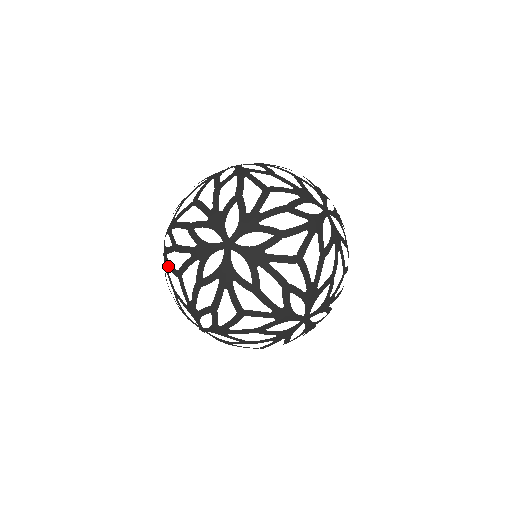
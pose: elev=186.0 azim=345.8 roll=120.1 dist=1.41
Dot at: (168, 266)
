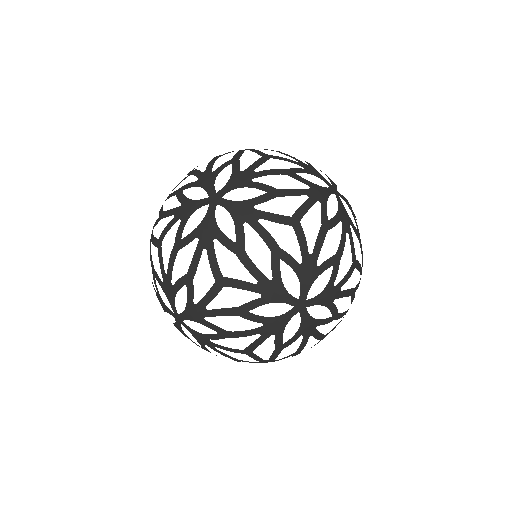
Dot at: (208, 253)
